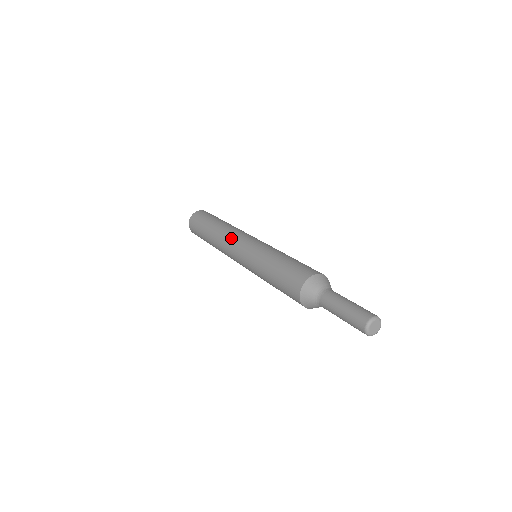
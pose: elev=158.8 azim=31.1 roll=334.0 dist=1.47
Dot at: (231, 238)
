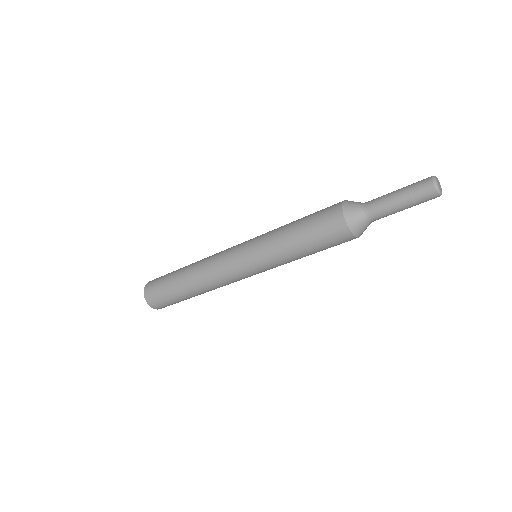
Dot at: (218, 258)
